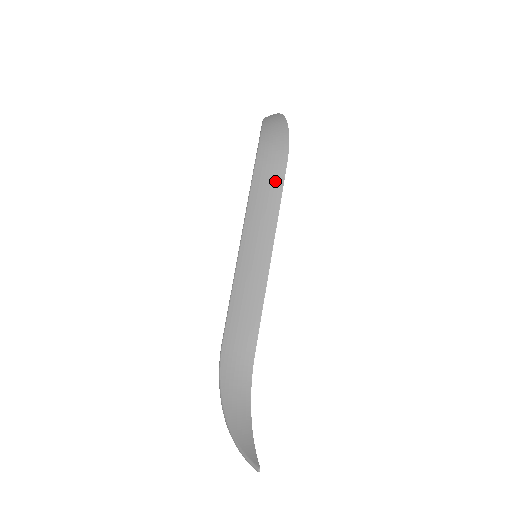
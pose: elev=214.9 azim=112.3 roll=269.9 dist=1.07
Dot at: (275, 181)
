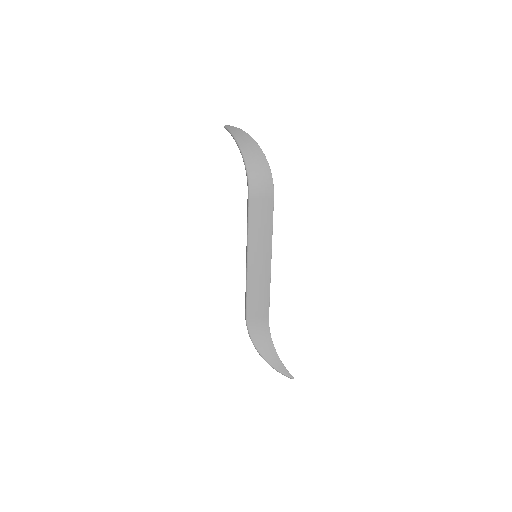
Dot at: (267, 209)
